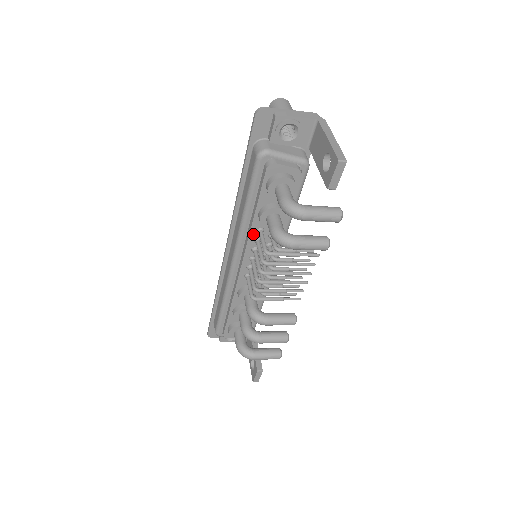
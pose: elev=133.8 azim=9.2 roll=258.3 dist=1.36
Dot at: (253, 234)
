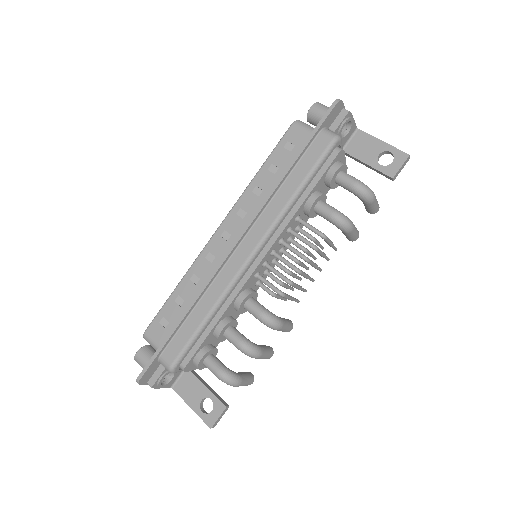
Dot at: (291, 221)
